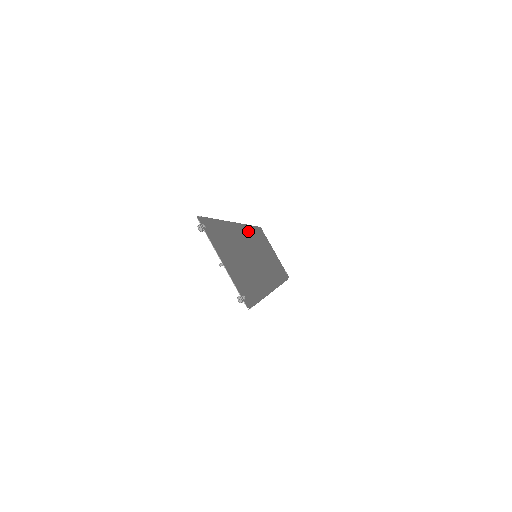
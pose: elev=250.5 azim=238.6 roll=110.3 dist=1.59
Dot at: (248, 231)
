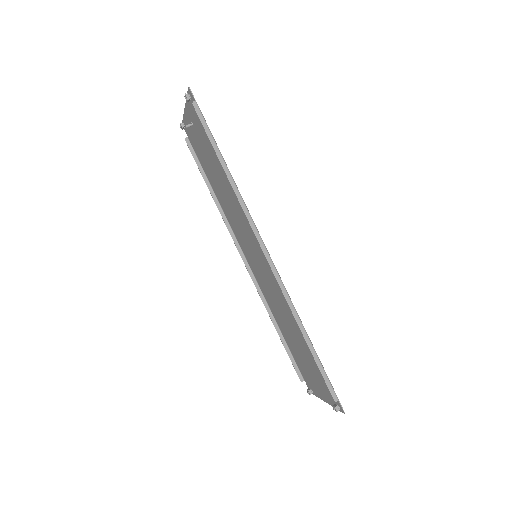
Dot at: (264, 290)
